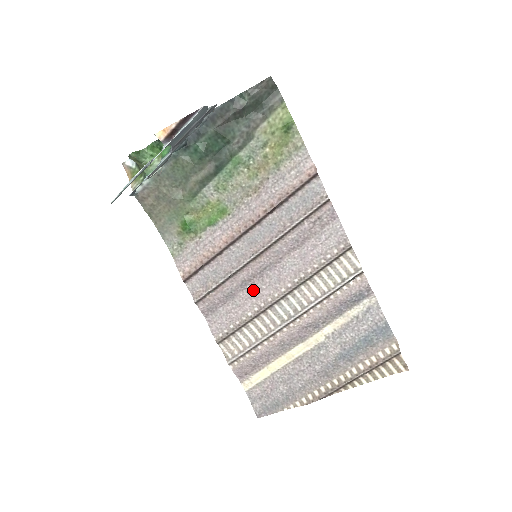
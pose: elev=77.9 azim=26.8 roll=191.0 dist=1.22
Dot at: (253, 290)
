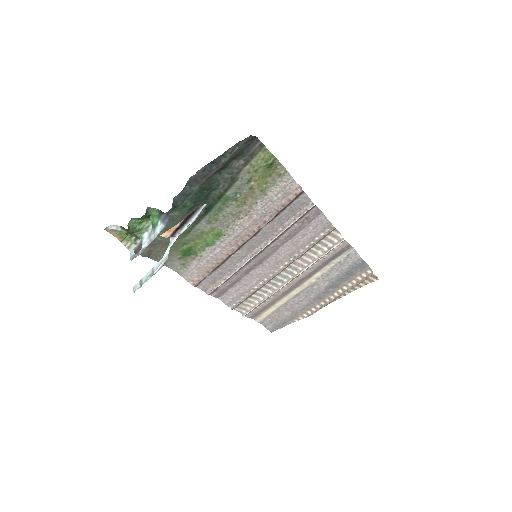
Dot at: (256, 273)
